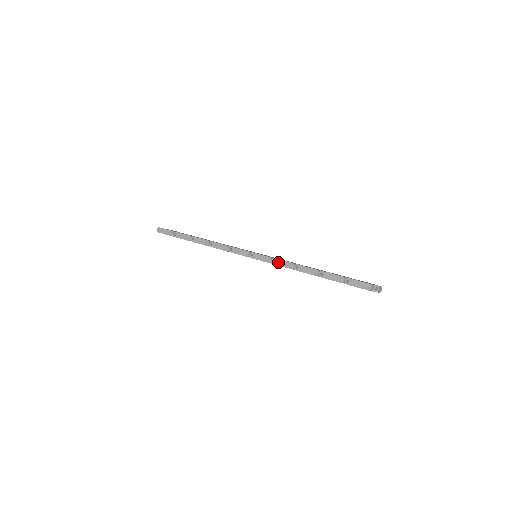
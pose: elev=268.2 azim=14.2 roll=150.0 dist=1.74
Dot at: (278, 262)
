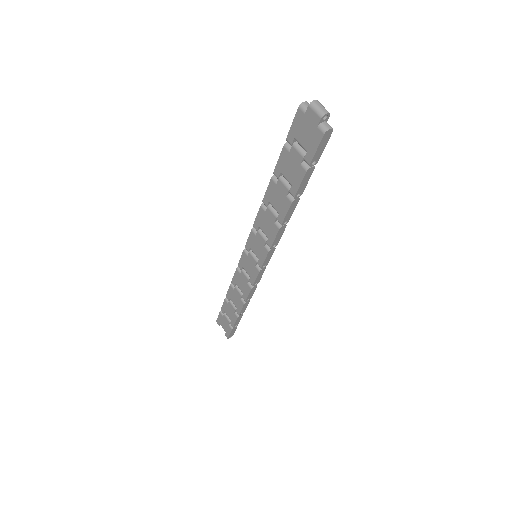
Dot at: occluded
